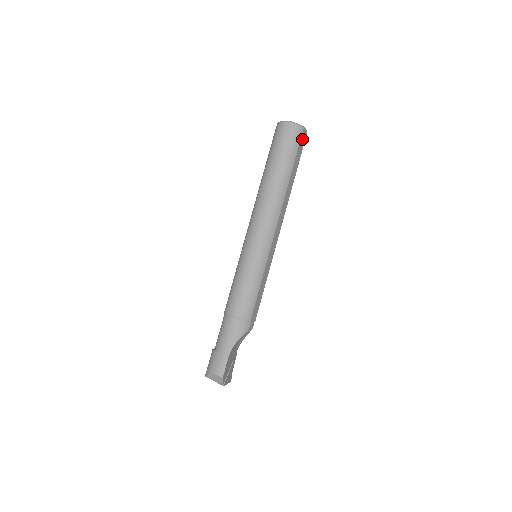
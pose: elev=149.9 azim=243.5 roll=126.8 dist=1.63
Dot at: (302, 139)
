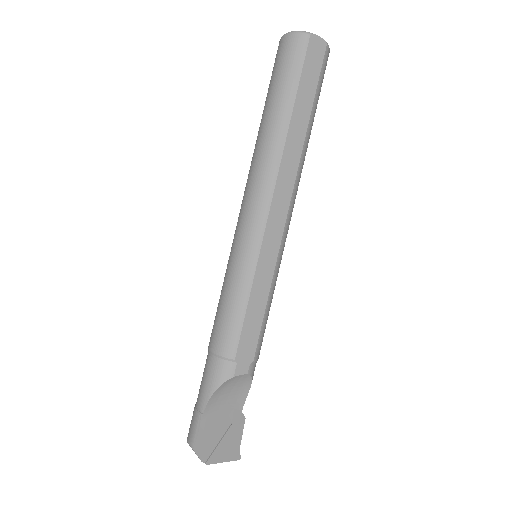
Dot at: (312, 54)
